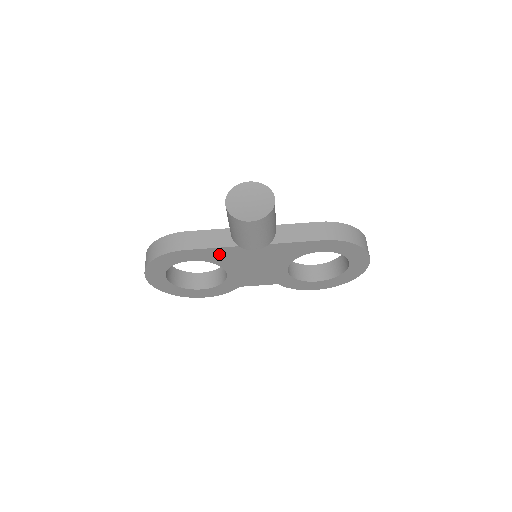
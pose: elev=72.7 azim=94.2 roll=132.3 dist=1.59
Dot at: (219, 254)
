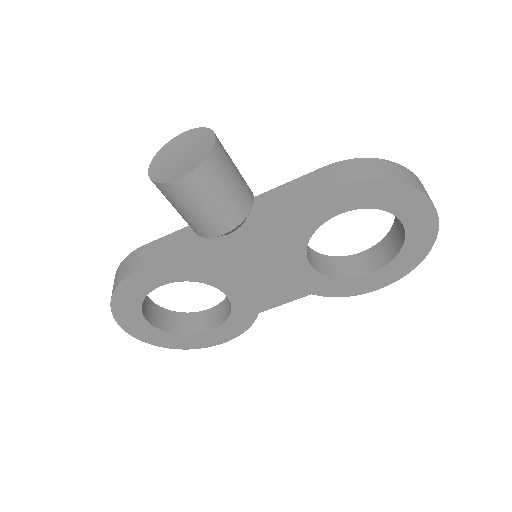
Dot at: (191, 263)
